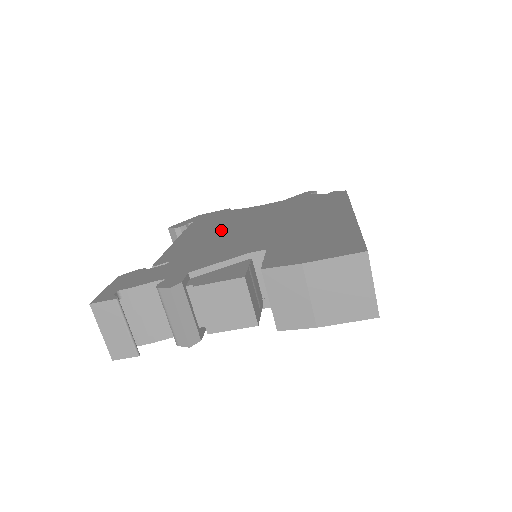
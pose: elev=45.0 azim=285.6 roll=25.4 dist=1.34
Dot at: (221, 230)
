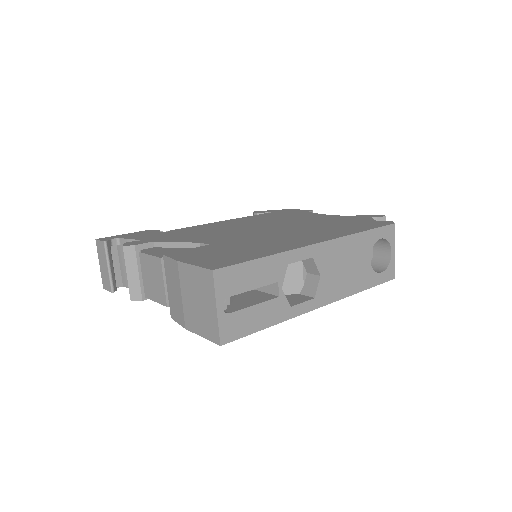
Dot at: (253, 223)
